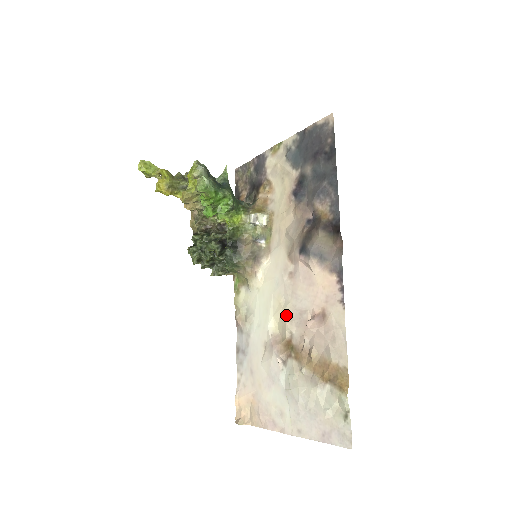
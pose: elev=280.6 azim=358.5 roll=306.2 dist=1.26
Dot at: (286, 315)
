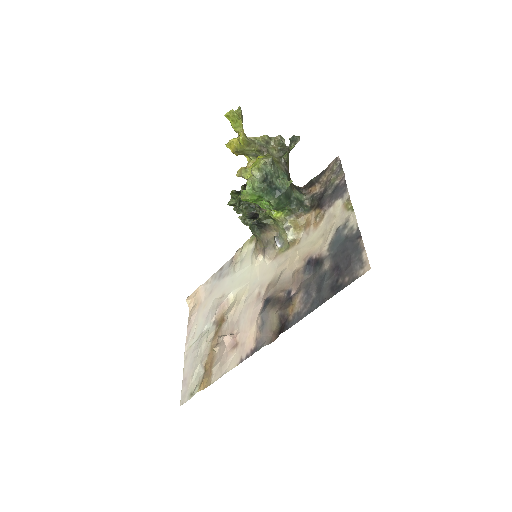
Dot at: (236, 307)
